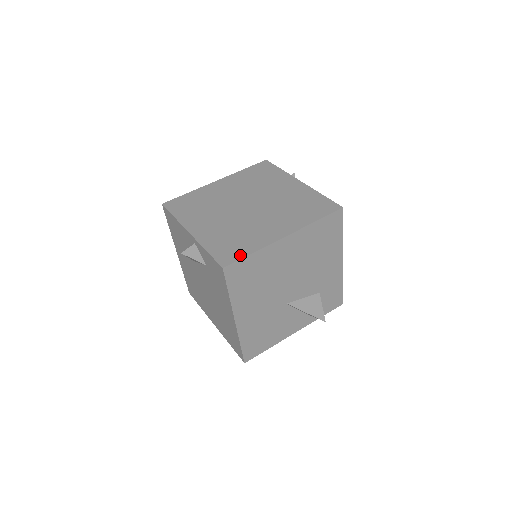
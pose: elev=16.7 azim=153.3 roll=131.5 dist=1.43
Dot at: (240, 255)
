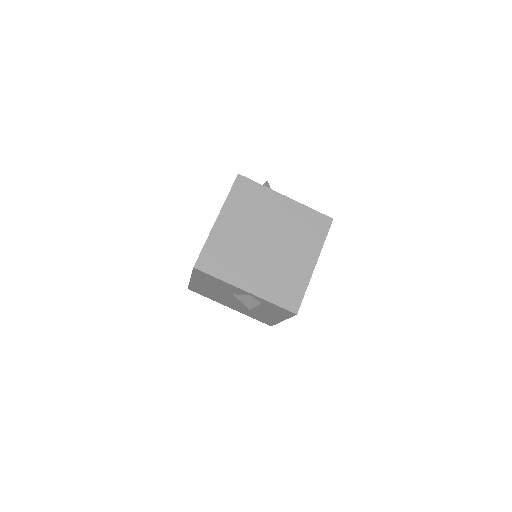
Dot at: (299, 297)
